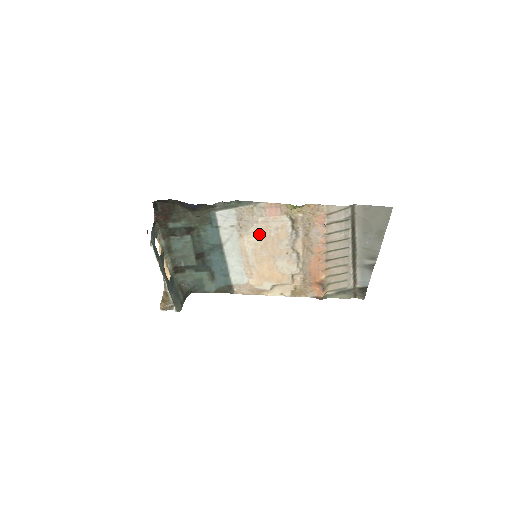
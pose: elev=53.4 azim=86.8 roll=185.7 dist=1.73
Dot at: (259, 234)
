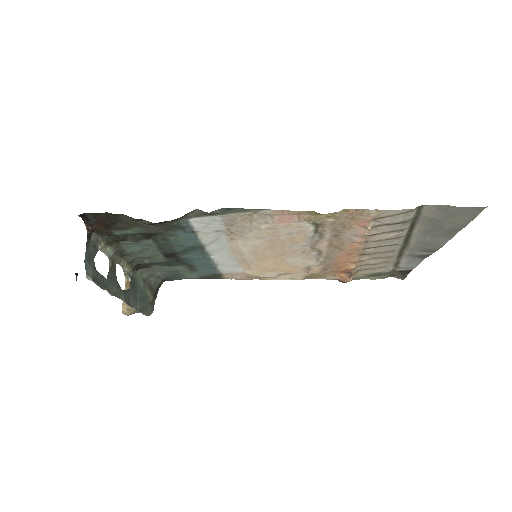
Dot at: (261, 238)
